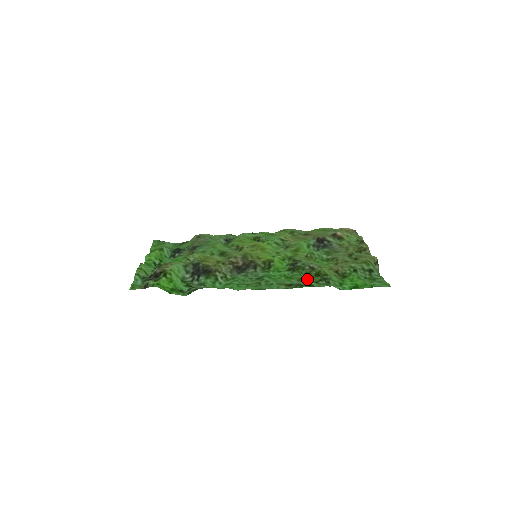
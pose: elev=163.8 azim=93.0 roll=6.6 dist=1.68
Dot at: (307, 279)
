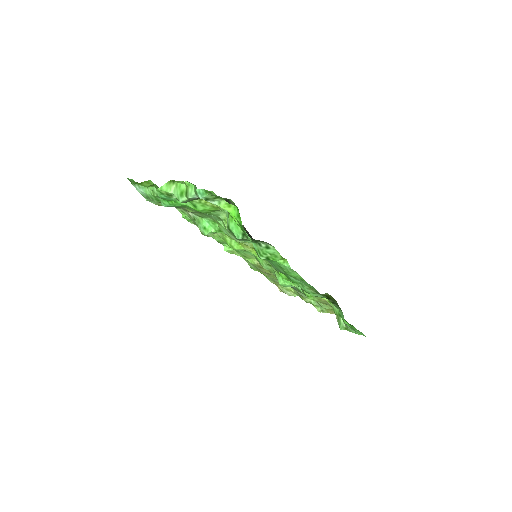
Dot at: (321, 297)
